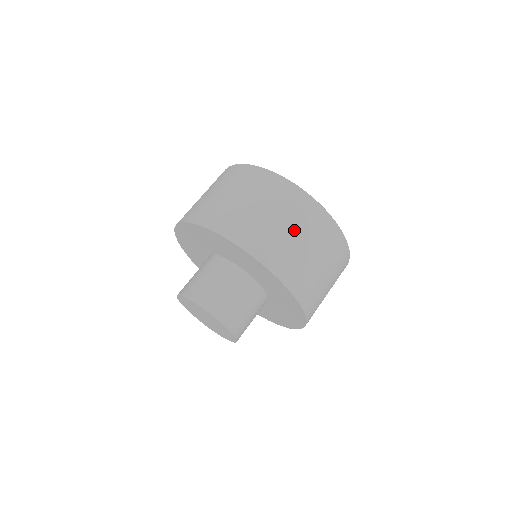
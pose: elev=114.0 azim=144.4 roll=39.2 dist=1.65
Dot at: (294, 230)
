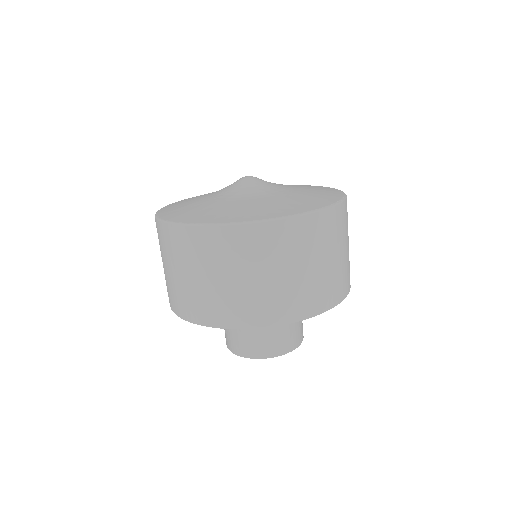
Dot at: (280, 270)
